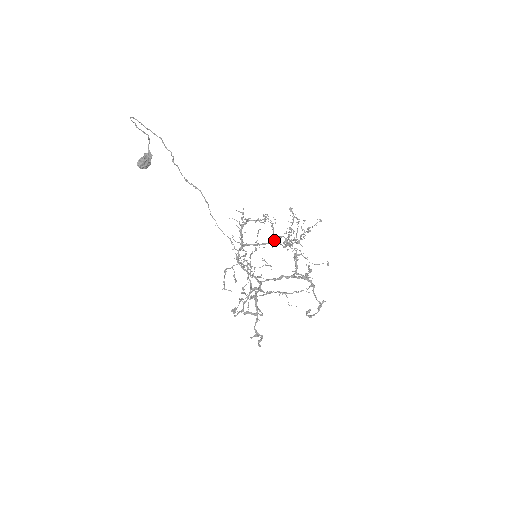
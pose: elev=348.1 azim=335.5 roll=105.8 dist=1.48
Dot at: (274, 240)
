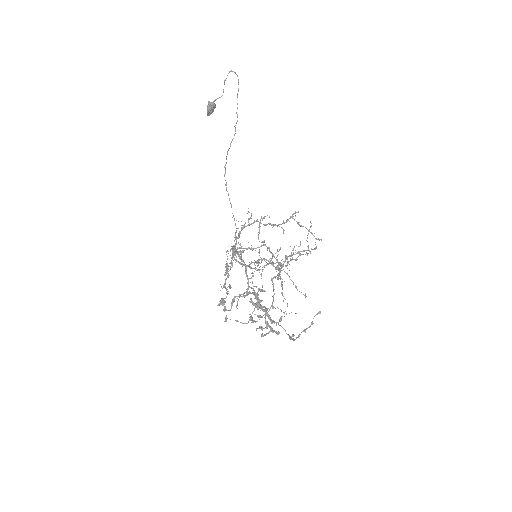
Dot at: (253, 262)
